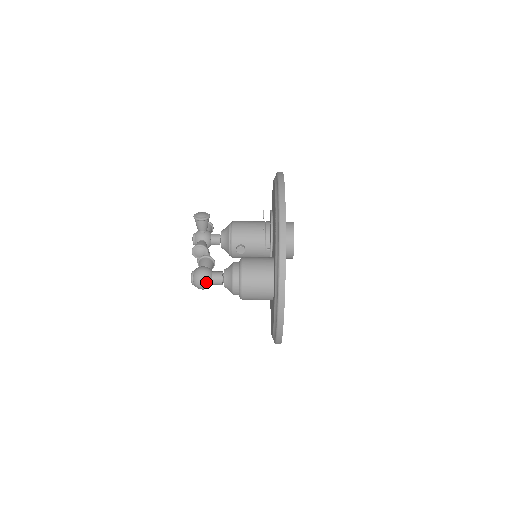
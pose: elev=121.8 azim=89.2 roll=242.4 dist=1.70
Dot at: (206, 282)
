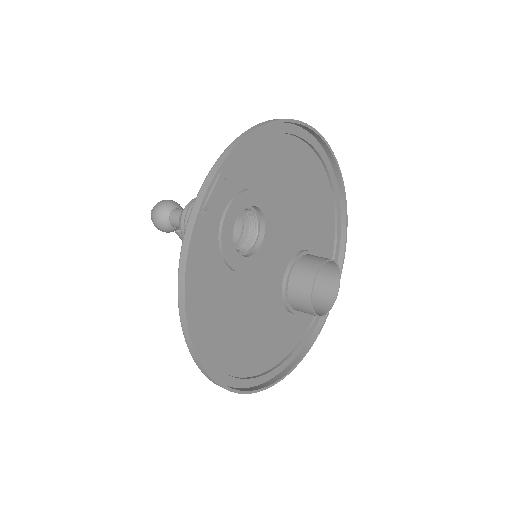
Dot at: (164, 207)
